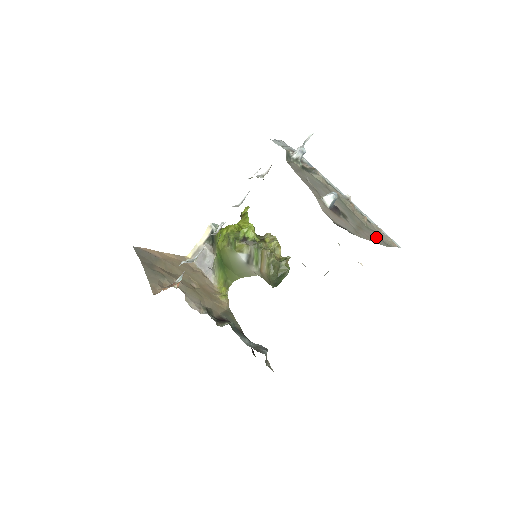
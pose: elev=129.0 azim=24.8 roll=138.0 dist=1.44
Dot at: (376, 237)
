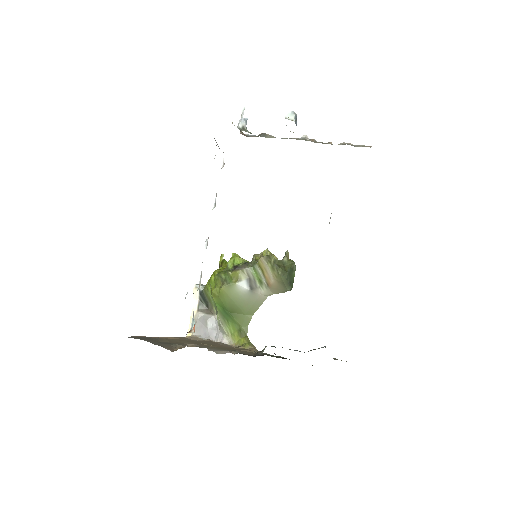
Dot at: occluded
